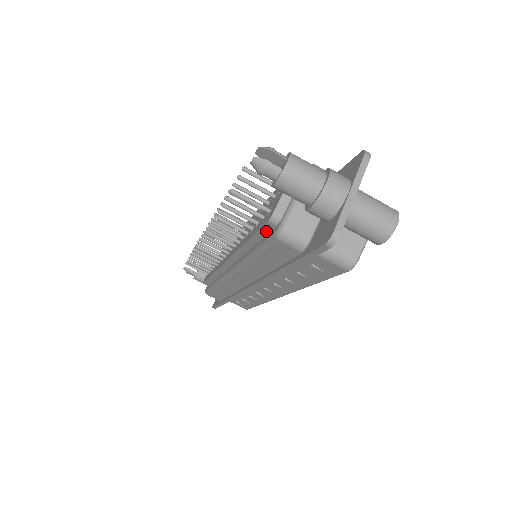
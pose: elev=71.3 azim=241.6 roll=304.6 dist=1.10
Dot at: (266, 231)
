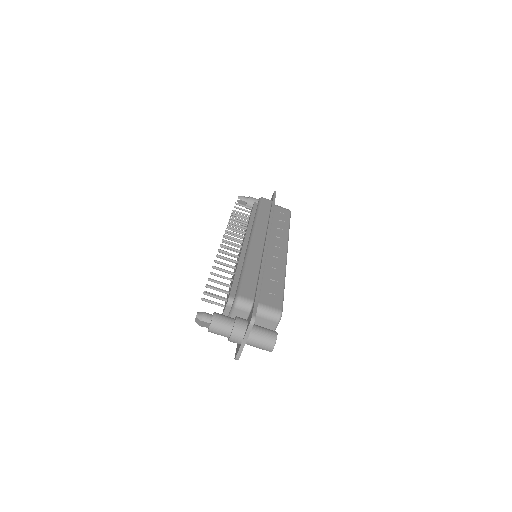
Dot at: occluded
